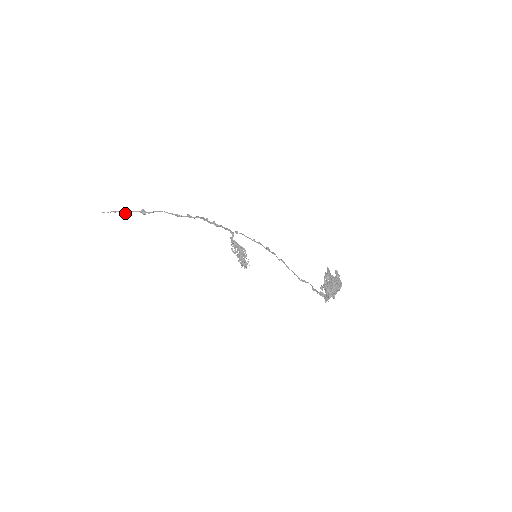
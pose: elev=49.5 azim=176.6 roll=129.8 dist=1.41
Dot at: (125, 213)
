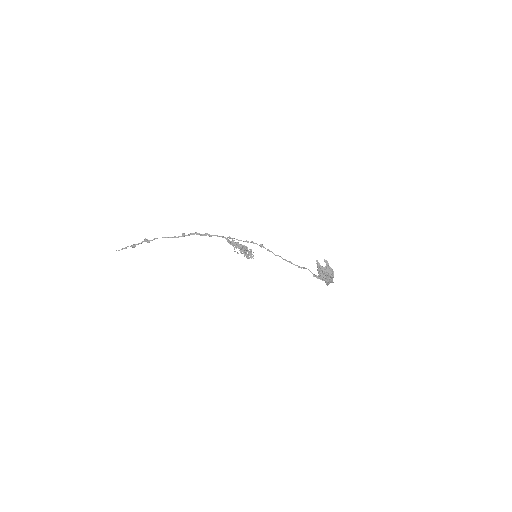
Dot at: (134, 247)
